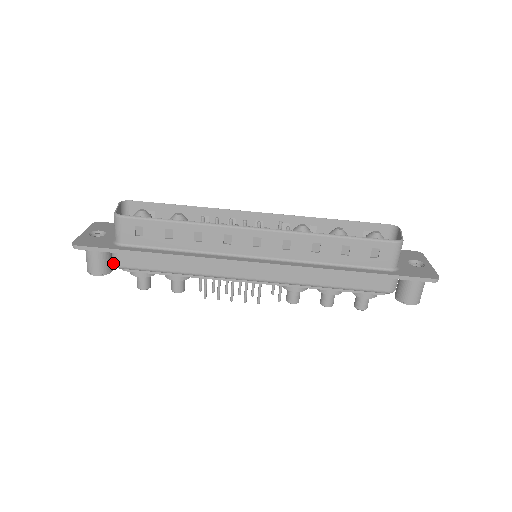
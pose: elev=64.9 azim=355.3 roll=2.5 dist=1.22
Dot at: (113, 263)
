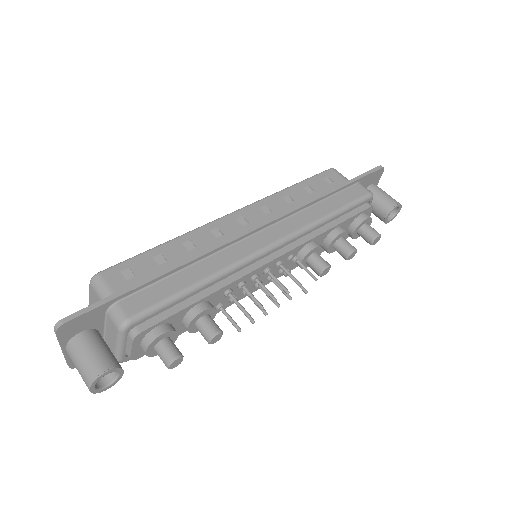
Dot at: (119, 324)
